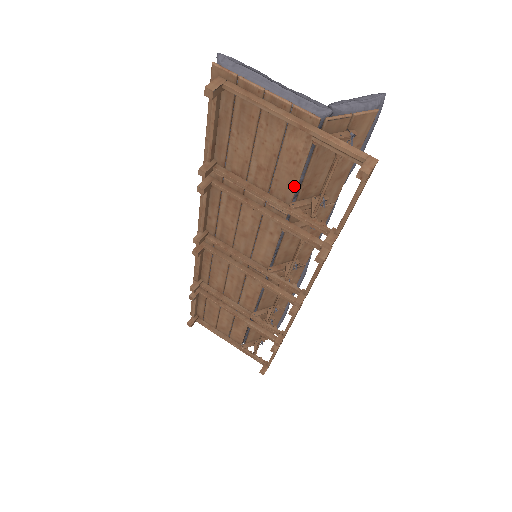
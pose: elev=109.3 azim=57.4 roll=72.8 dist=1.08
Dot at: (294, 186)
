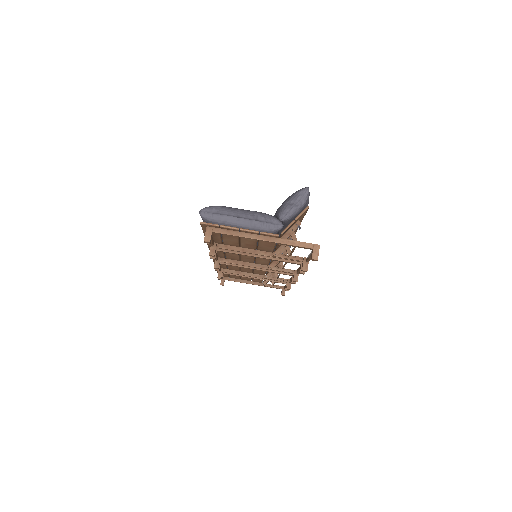
Dot at: (273, 249)
